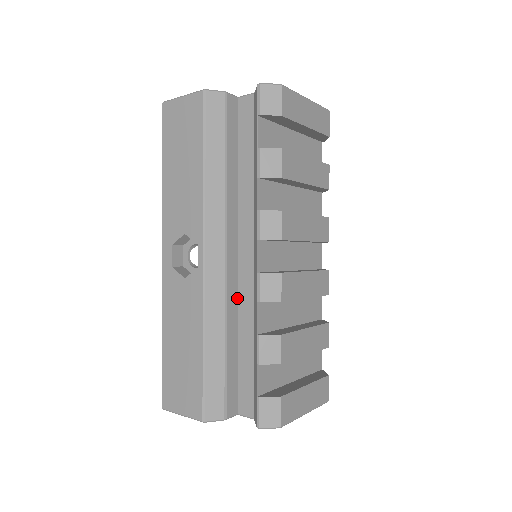
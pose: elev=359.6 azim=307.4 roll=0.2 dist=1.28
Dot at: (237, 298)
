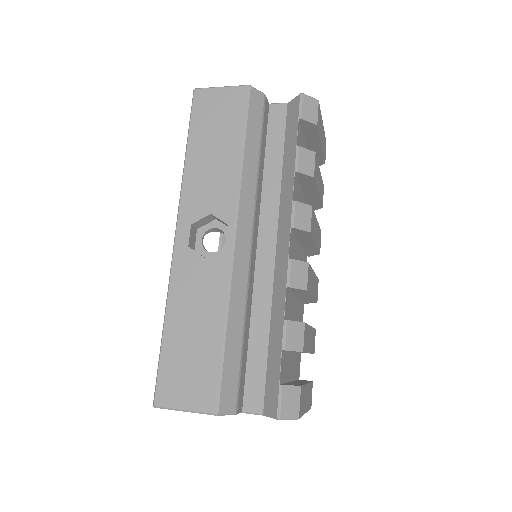
Dot at: (252, 287)
